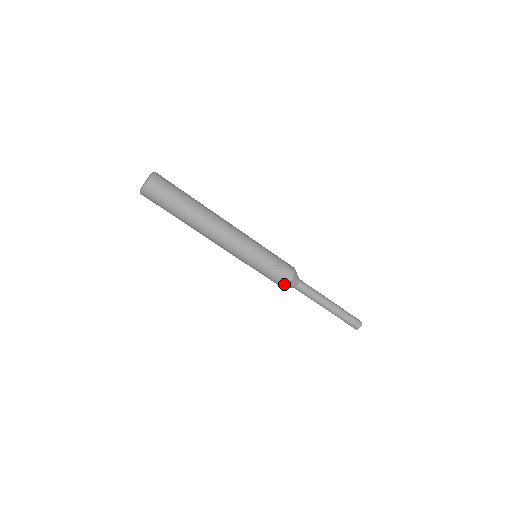
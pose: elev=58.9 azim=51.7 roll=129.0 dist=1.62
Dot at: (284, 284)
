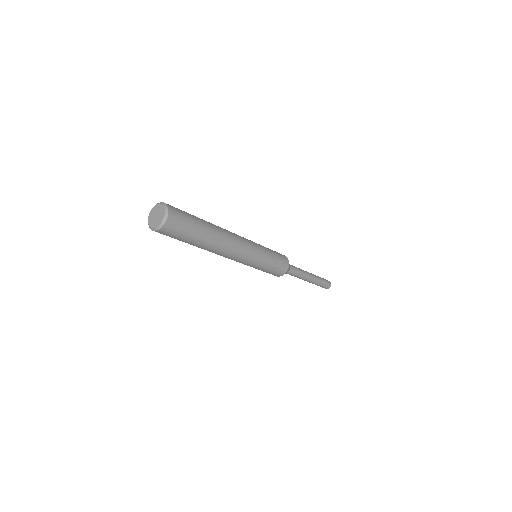
Dot at: (277, 276)
